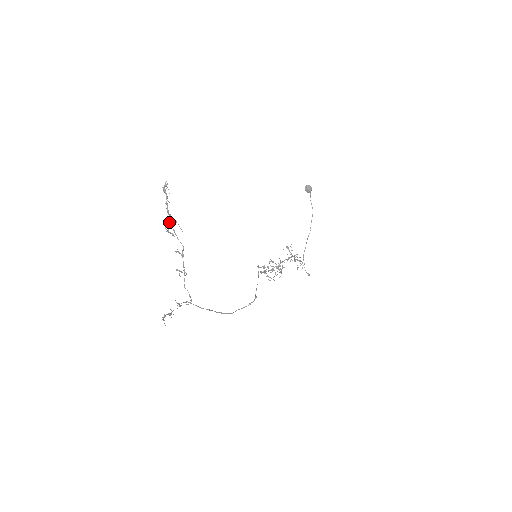
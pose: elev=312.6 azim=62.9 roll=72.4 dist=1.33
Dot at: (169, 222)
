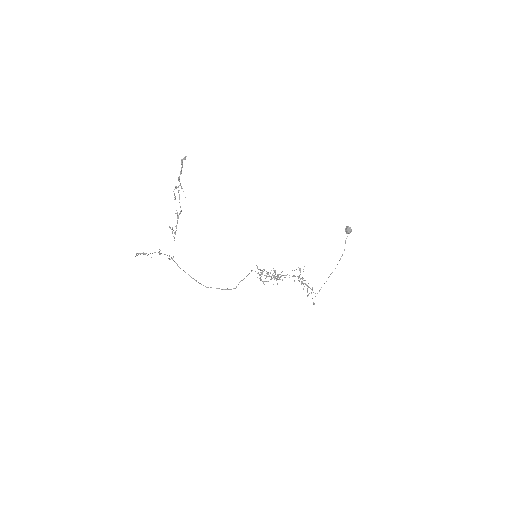
Dot at: occluded
